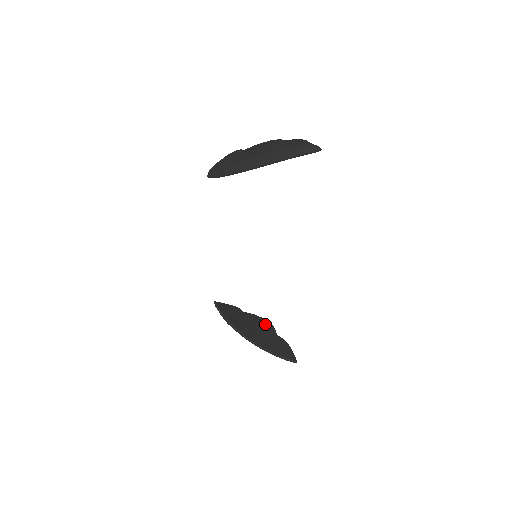
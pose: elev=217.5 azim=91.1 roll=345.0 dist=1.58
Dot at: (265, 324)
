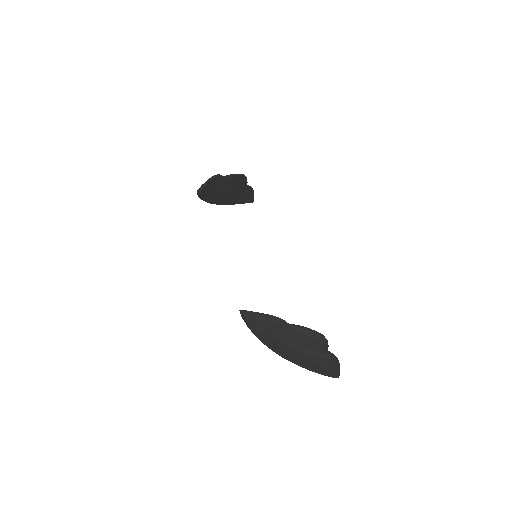
Dot at: (240, 181)
